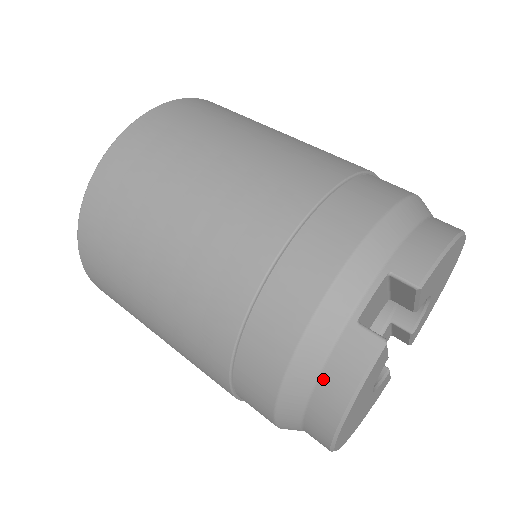
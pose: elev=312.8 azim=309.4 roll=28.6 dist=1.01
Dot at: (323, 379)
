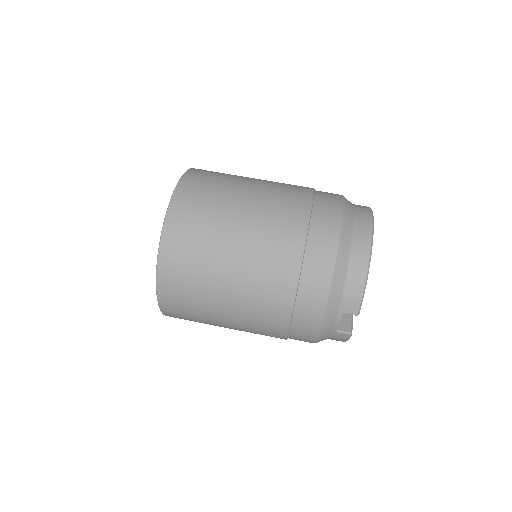
Dot at: occluded
